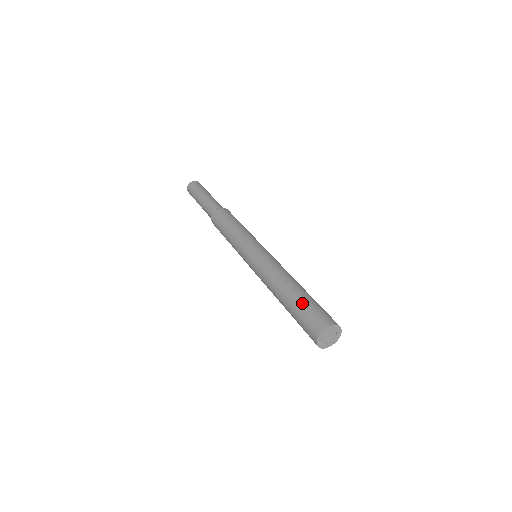
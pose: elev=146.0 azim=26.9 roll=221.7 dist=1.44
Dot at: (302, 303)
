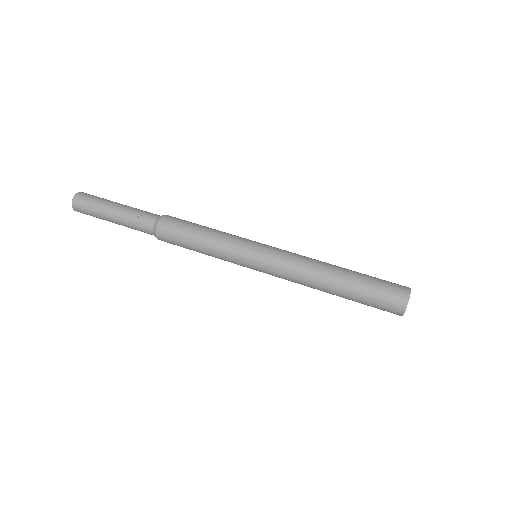
Dot at: (367, 280)
